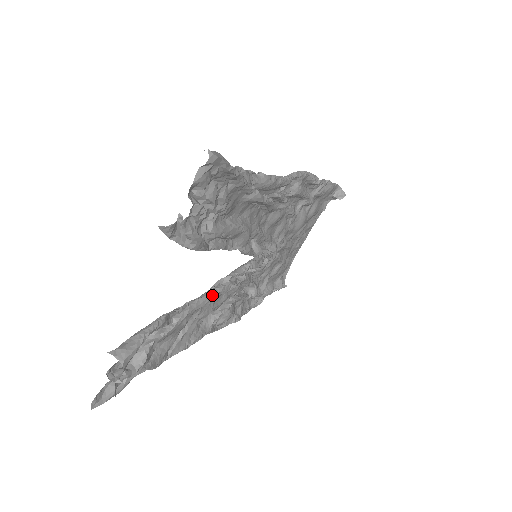
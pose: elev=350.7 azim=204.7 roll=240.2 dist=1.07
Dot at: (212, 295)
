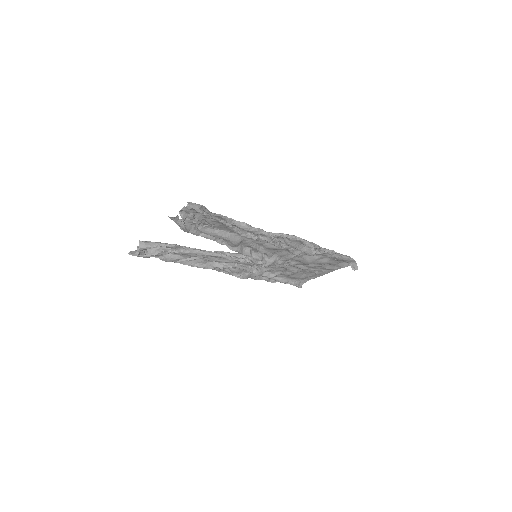
Dot at: (210, 254)
